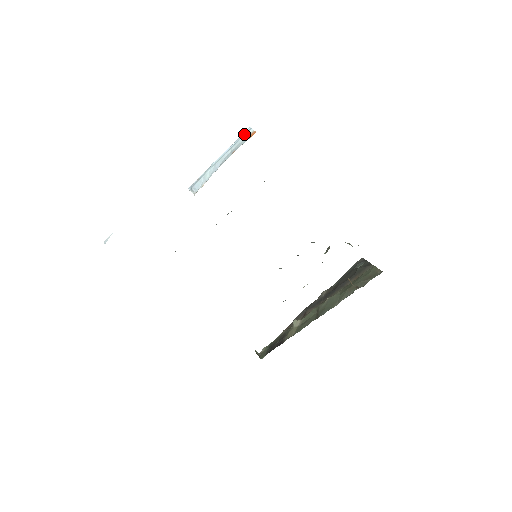
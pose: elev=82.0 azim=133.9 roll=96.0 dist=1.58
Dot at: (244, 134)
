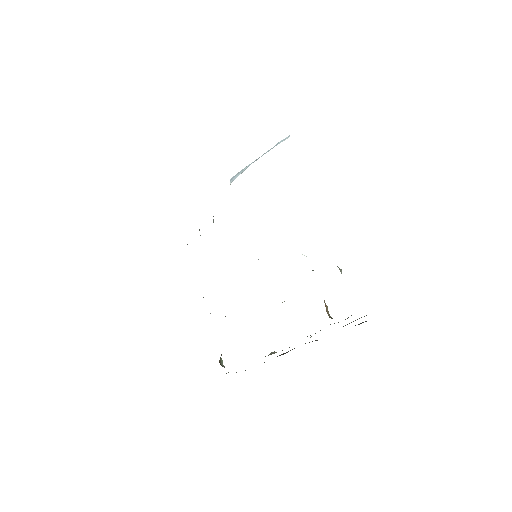
Dot at: (283, 140)
